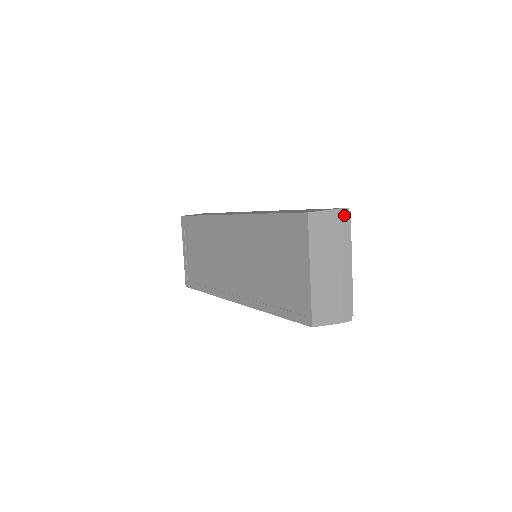
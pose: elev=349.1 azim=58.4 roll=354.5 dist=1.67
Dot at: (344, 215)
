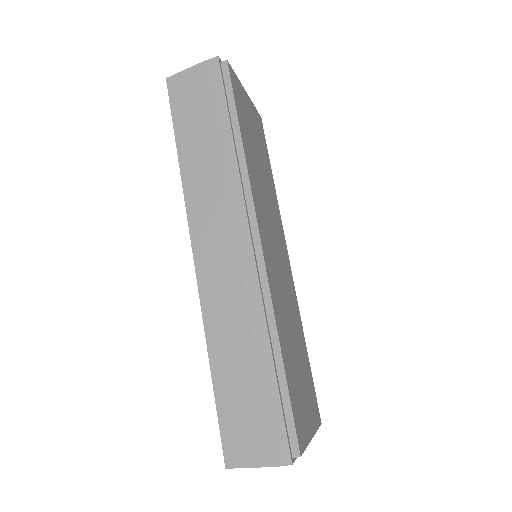
Dot at: occluded
